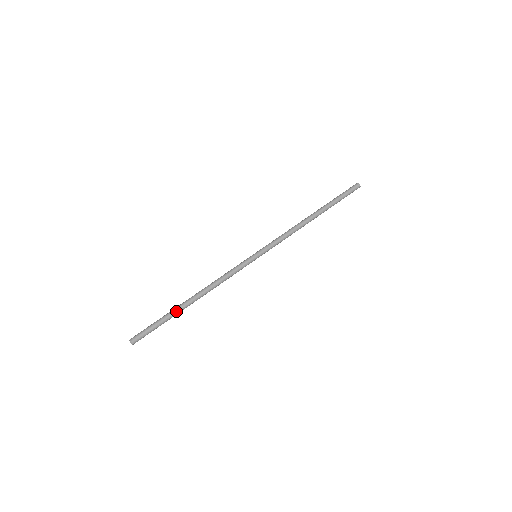
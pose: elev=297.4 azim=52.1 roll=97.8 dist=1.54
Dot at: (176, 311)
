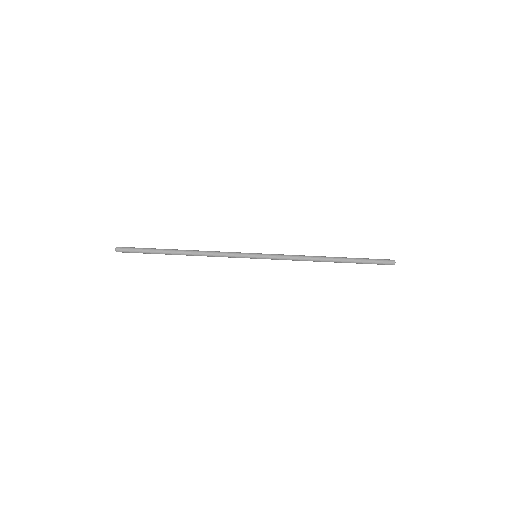
Dot at: (163, 251)
